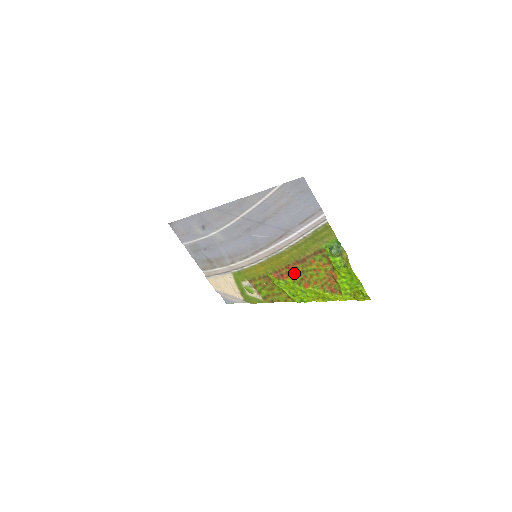
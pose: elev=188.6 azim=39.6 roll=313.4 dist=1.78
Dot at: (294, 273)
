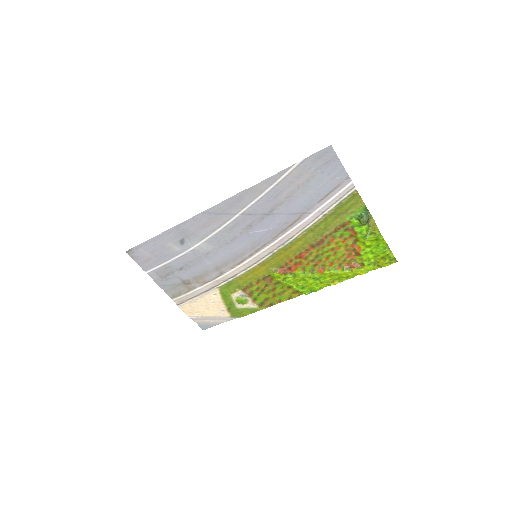
Dot at: (306, 261)
